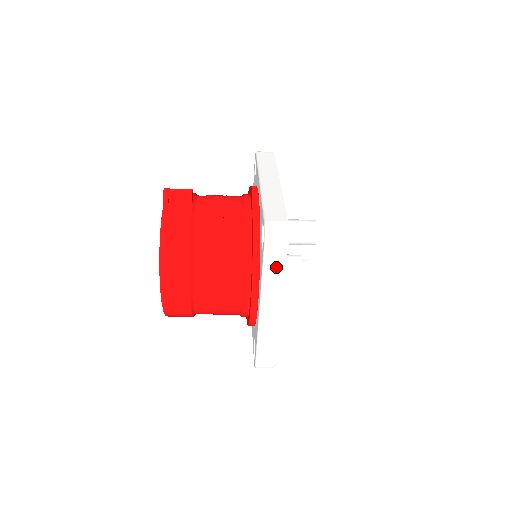
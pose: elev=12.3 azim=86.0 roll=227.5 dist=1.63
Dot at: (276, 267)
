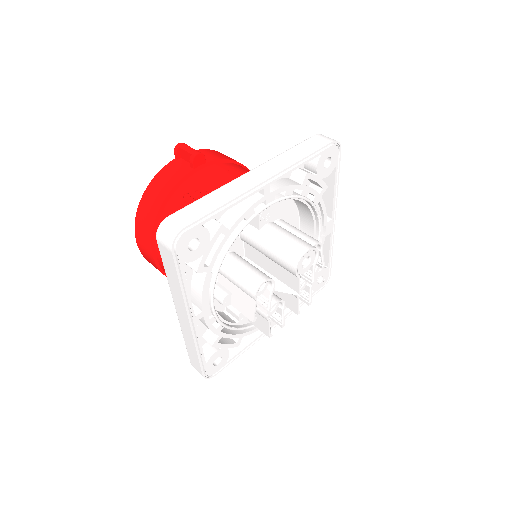
Dot at: (172, 272)
